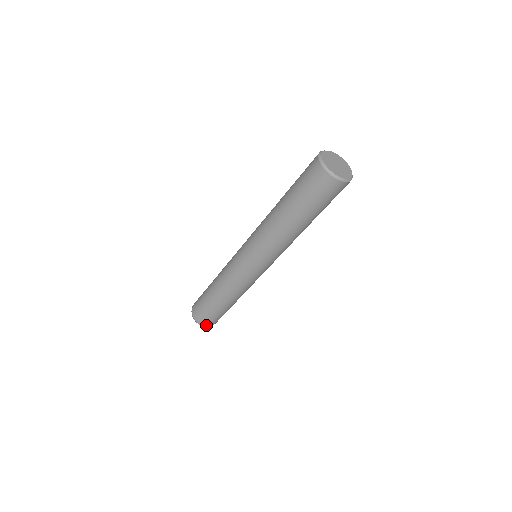
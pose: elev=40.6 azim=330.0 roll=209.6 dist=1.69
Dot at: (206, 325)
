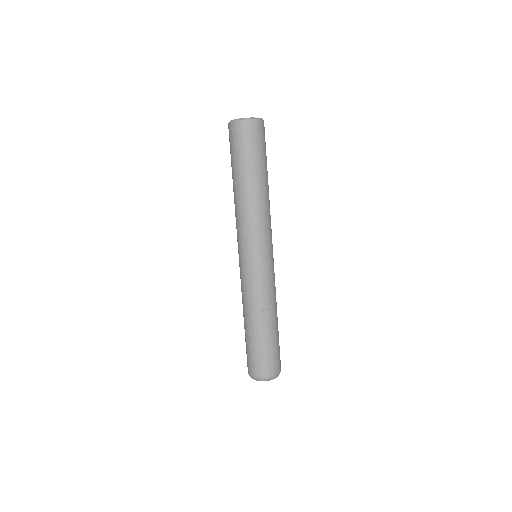
Dot at: (273, 374)
